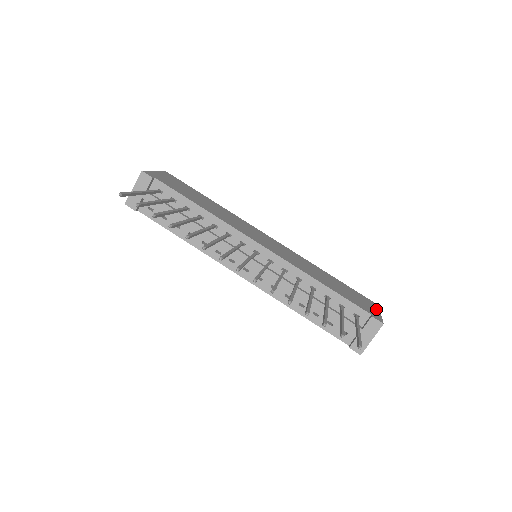
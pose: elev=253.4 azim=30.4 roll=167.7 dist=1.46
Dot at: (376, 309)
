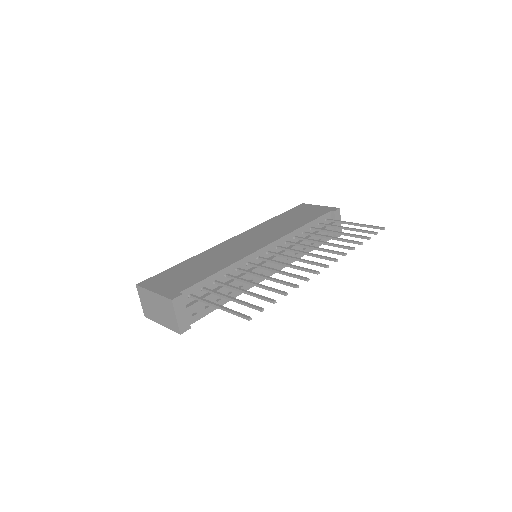
Dot at: (315, 206)
